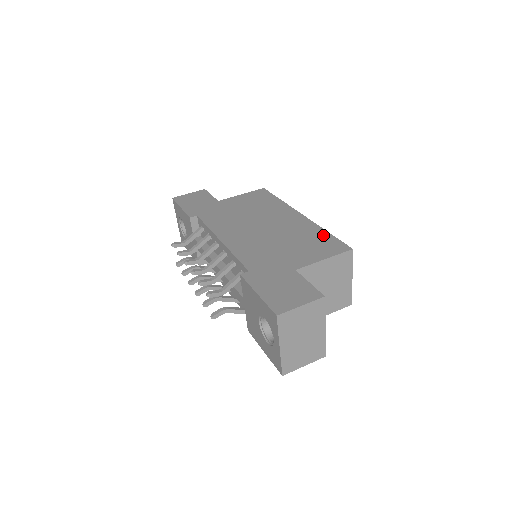
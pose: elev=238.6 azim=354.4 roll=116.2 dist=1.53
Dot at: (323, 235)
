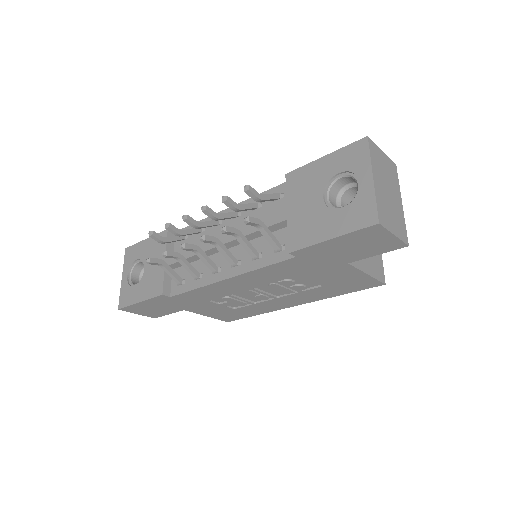
Dot at: occluded
